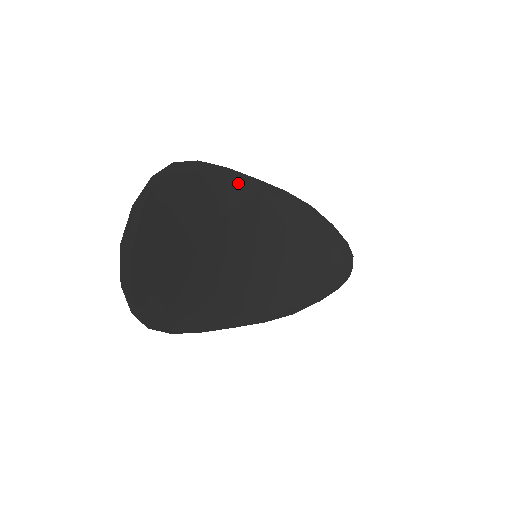
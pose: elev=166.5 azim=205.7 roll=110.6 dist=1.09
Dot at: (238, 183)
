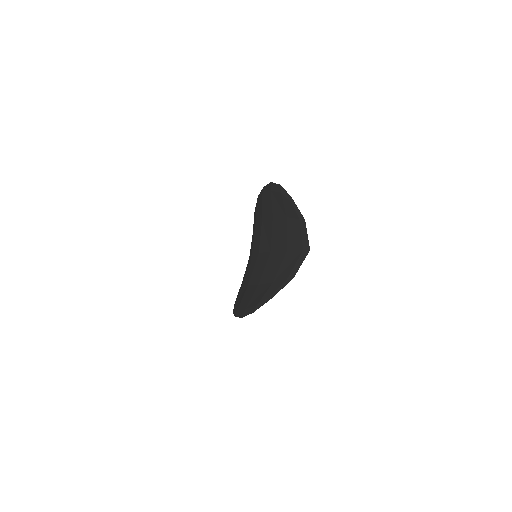
Dot at: occluded
